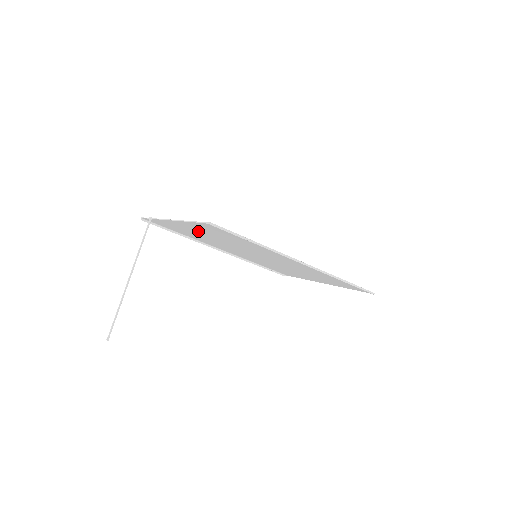
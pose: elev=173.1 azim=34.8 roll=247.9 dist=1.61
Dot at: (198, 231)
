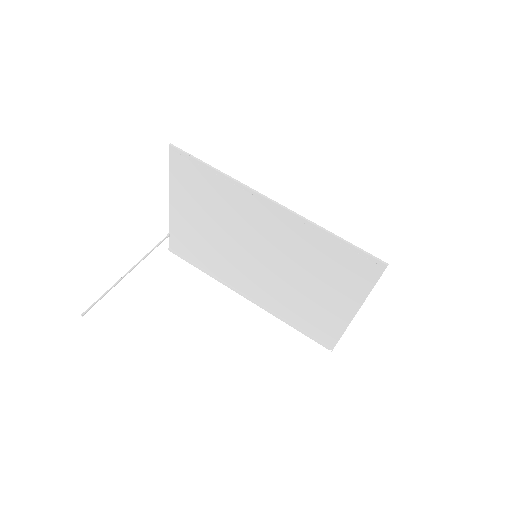
Dot at: (192, 214)
